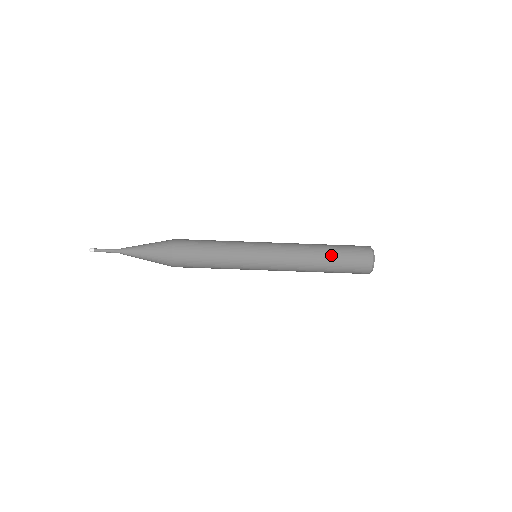
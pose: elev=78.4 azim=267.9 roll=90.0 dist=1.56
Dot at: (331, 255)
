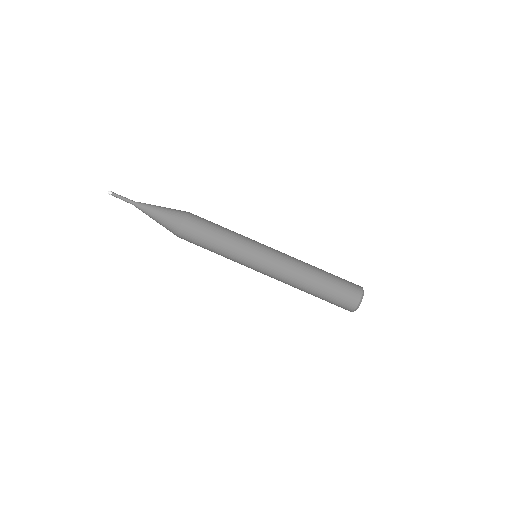
Dot at: (326, 272)
